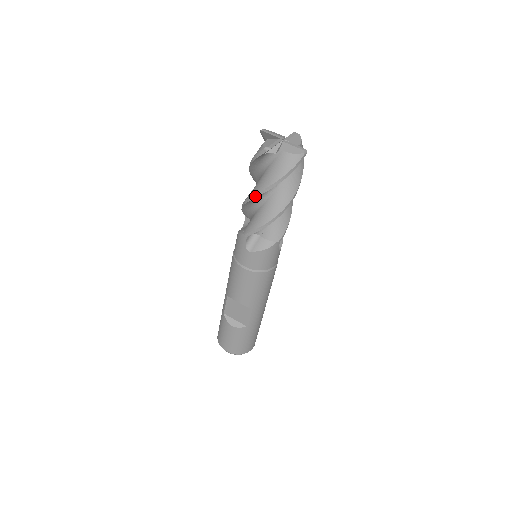
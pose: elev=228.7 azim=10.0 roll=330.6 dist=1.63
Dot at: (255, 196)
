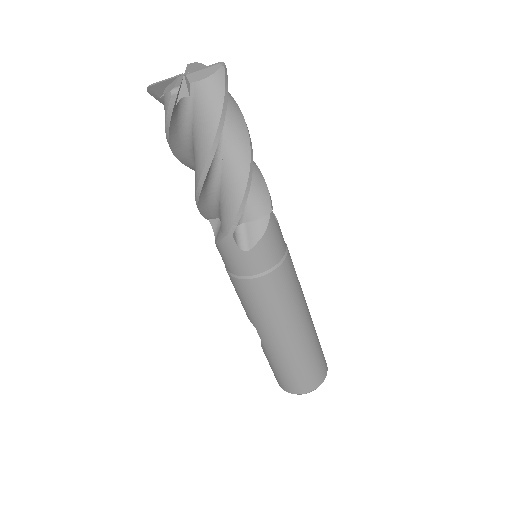
Dot at: (180, 160)
